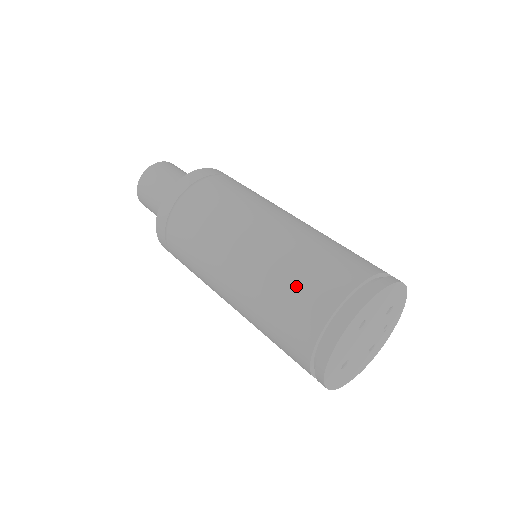
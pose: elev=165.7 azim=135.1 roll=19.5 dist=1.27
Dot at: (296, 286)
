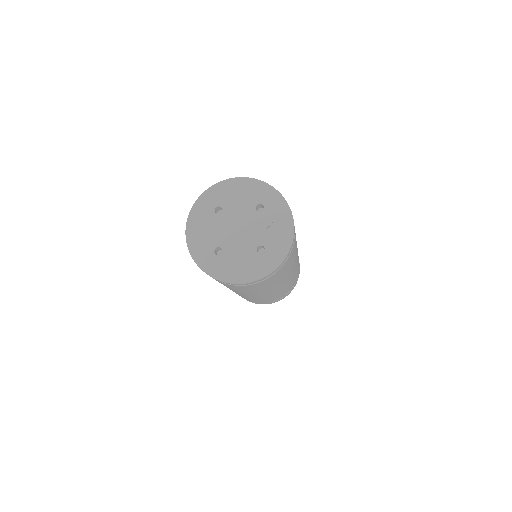
Dot at: occluded
